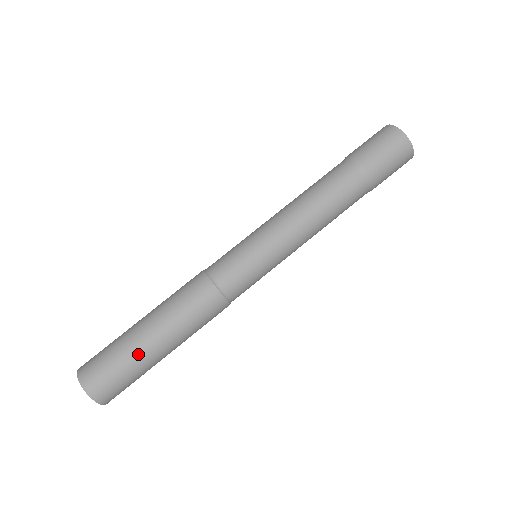
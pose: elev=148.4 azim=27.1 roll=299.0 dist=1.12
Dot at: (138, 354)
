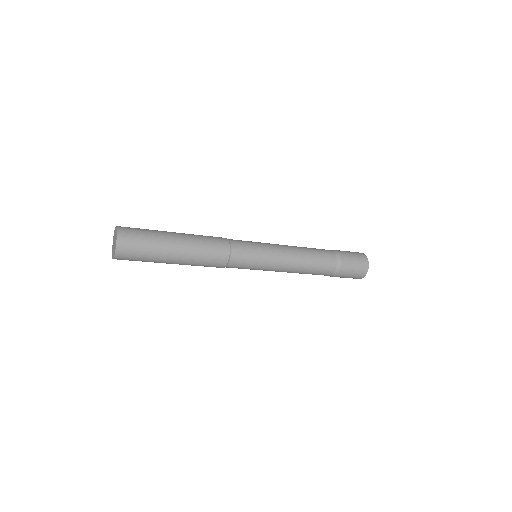
Dot at: (162, 233)
